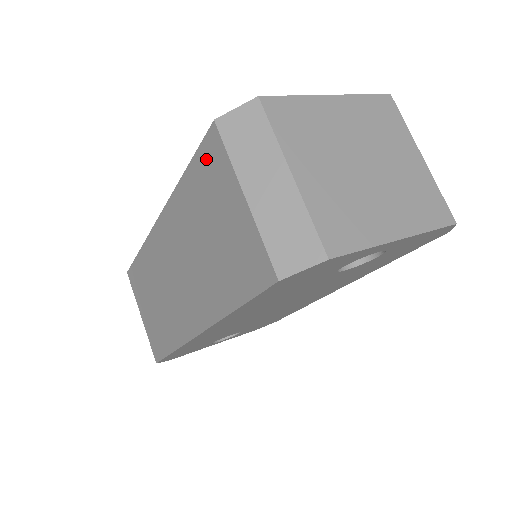
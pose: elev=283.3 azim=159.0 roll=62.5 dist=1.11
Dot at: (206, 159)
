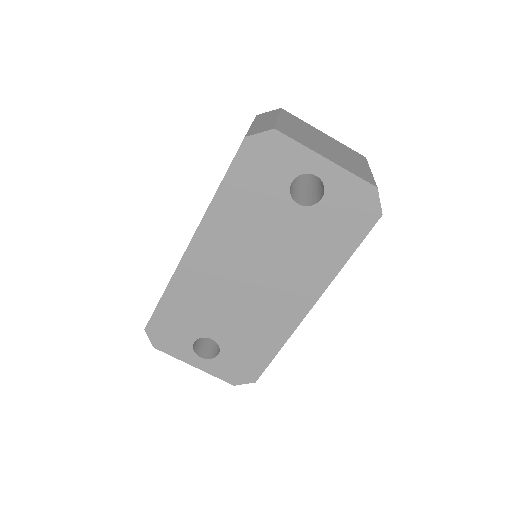
Dot at: occluded
